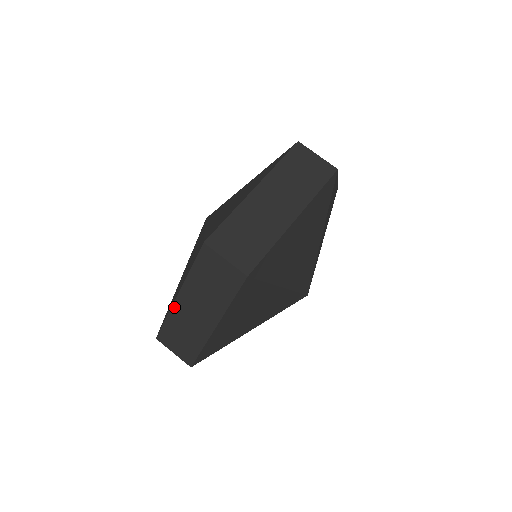
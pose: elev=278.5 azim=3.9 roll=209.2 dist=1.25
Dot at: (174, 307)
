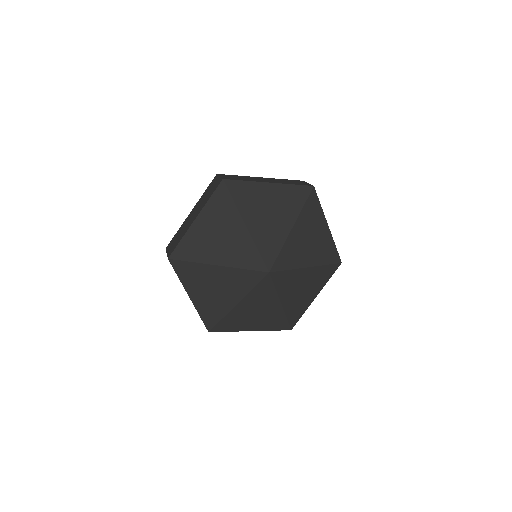
Dot at: (185, 220)
